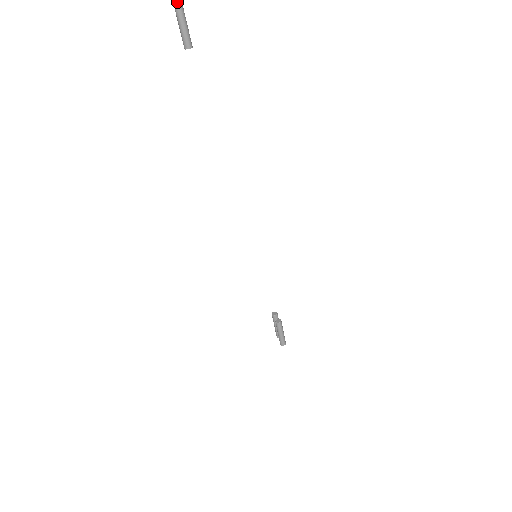
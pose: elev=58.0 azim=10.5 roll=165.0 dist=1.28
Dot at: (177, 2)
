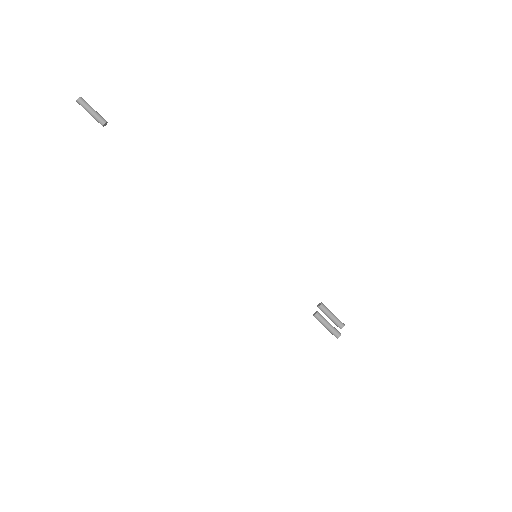
Dot at: (78, 102)
